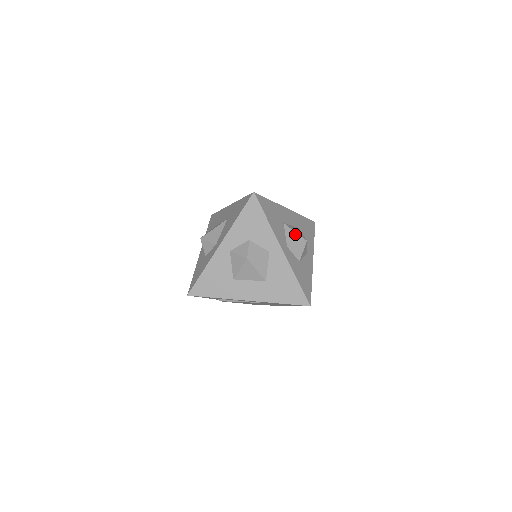
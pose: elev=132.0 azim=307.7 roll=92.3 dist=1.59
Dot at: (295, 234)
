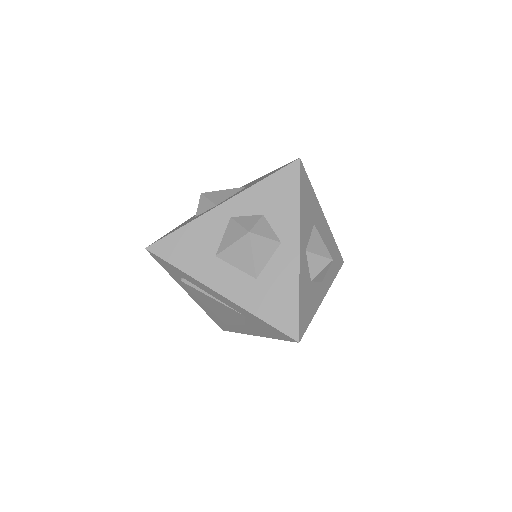
Dot at: (322, 244)
